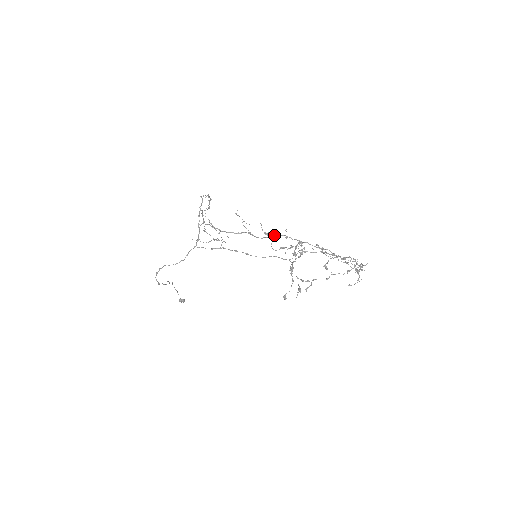
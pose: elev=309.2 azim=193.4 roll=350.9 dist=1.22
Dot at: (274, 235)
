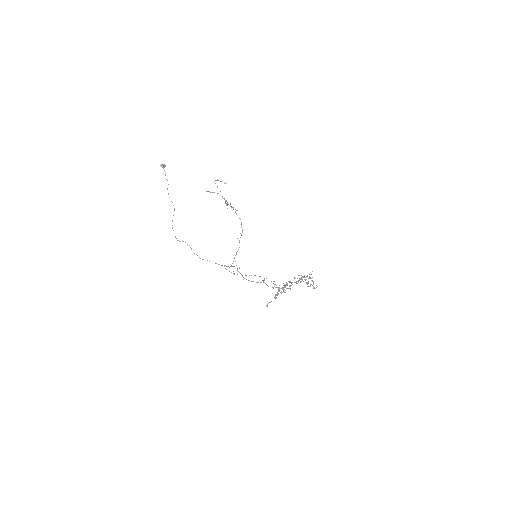
Dot at: occluded
